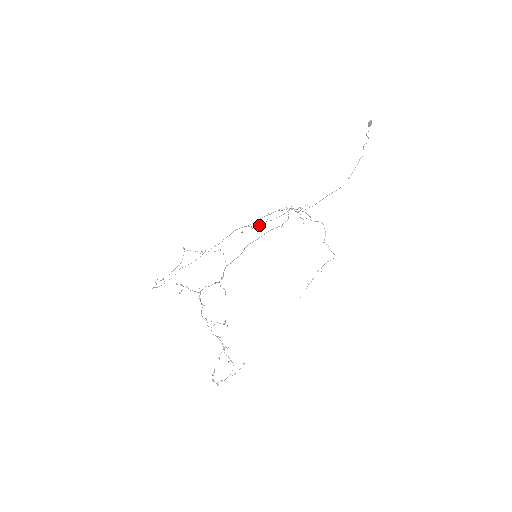
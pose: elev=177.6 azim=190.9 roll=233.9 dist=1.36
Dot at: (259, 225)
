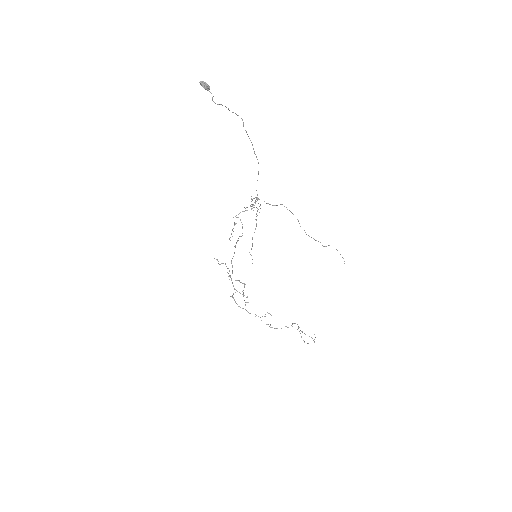
Dot at: occluded
